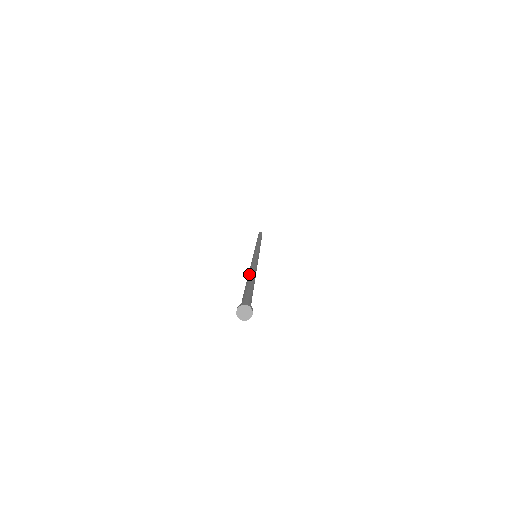
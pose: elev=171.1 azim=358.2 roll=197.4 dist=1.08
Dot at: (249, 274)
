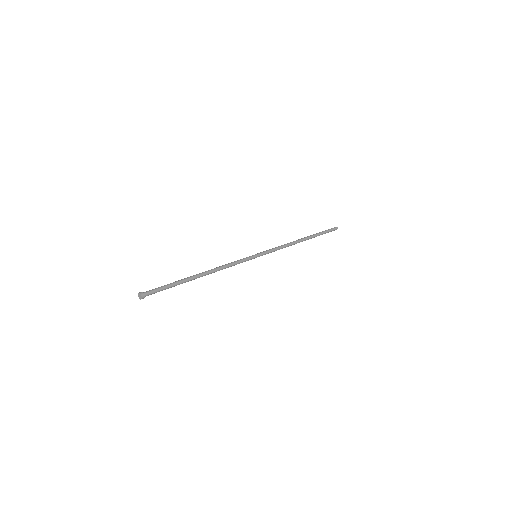
Dot at: (199, 273)
